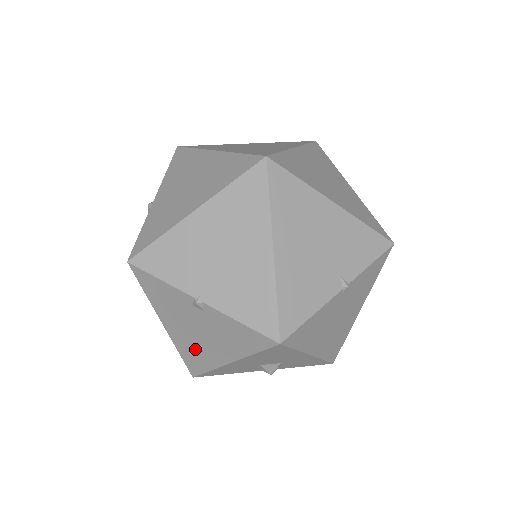
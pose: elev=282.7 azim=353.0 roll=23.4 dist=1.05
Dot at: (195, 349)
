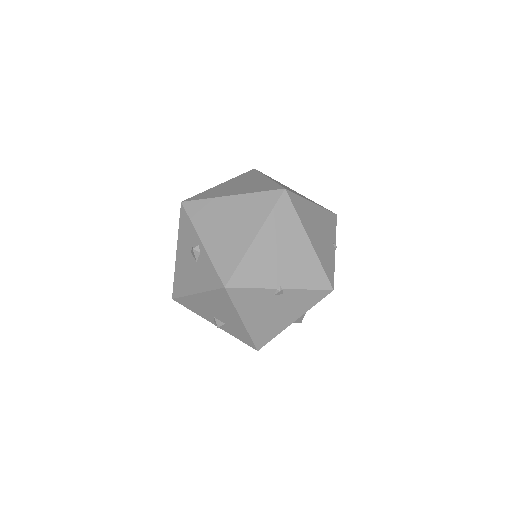
Dot at: (267, 327)
